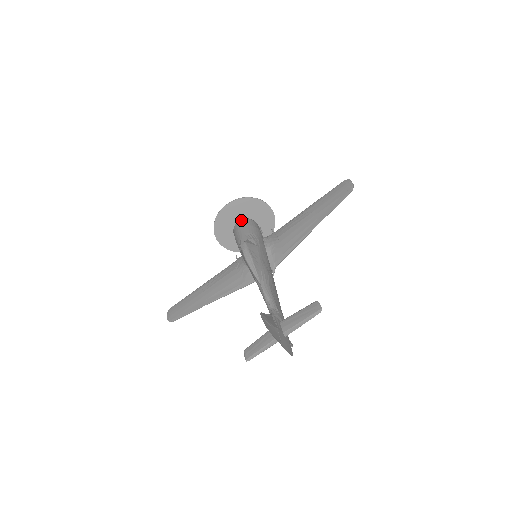
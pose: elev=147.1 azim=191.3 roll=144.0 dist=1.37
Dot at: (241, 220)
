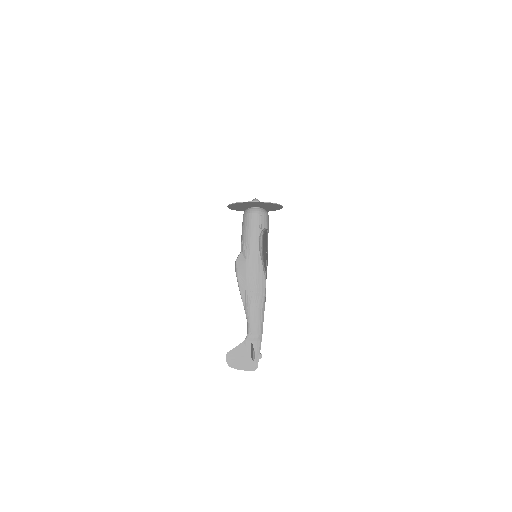
Dot at: (243, 216)
